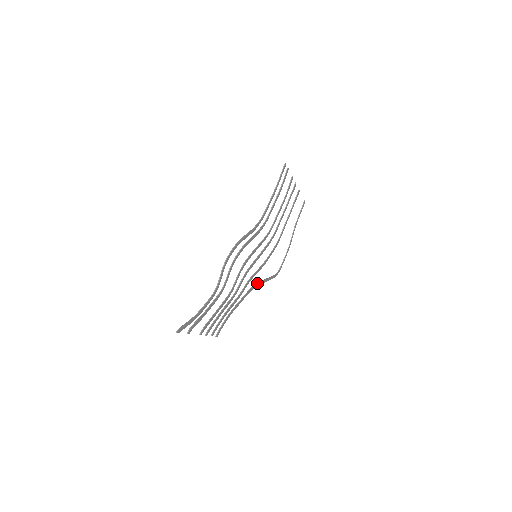
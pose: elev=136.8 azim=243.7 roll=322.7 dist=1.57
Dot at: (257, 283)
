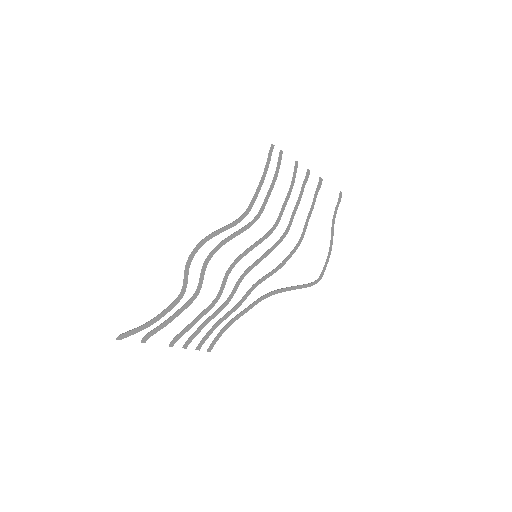
Dot at: (274, 290)
